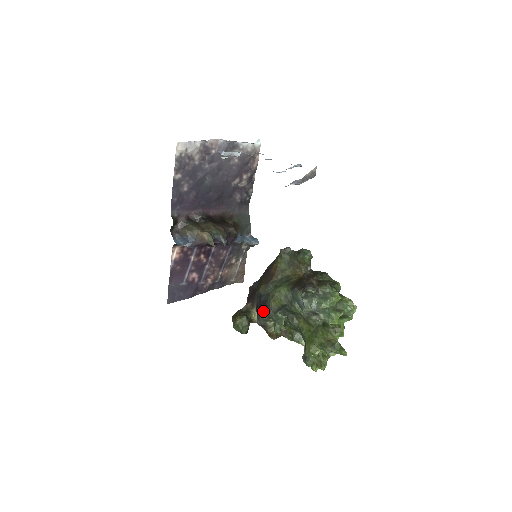
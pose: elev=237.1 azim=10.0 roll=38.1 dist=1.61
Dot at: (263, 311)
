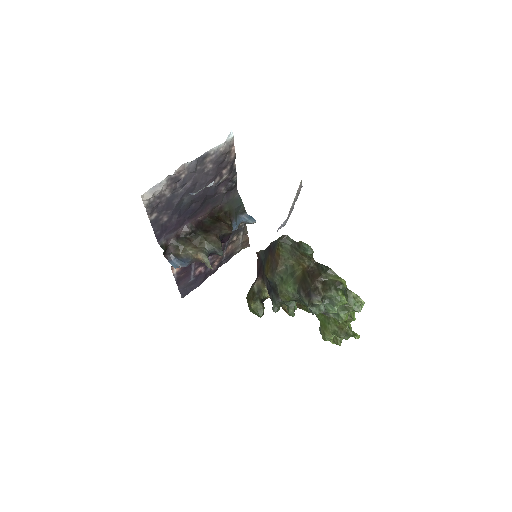
Dot at: (274, 299)
